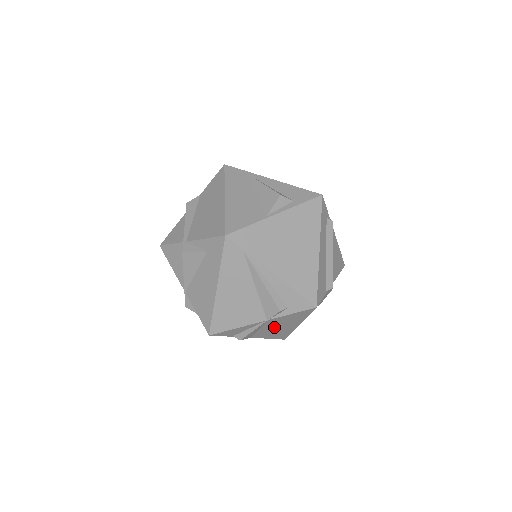
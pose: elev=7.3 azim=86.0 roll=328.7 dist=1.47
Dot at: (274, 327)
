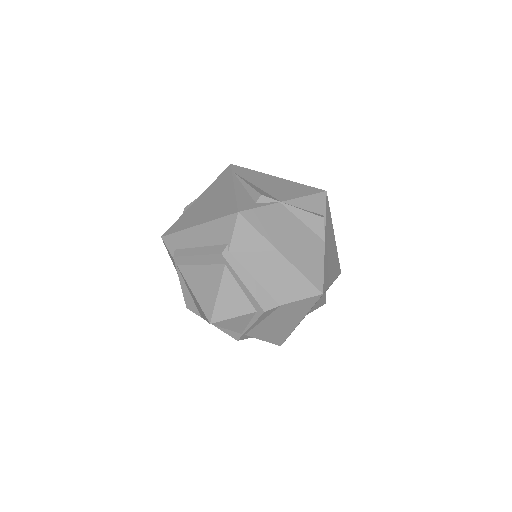
Dot at: occluded
